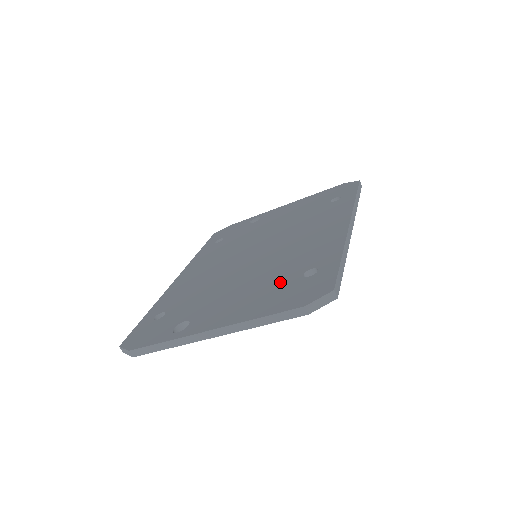
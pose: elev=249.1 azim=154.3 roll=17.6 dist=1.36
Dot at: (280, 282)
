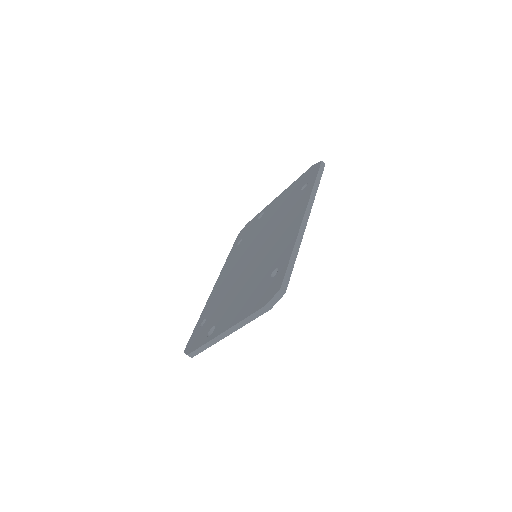
Dot at: (259, 284)
